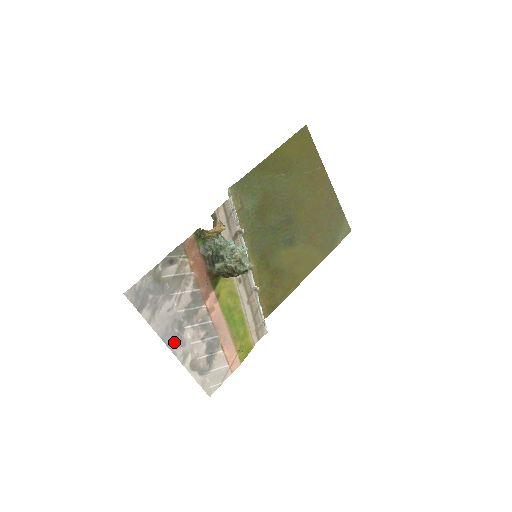
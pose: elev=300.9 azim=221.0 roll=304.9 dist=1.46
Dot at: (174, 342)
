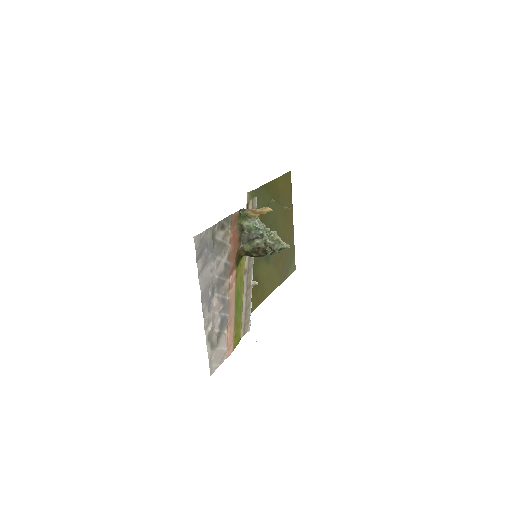
Dot at: (206, 304)
